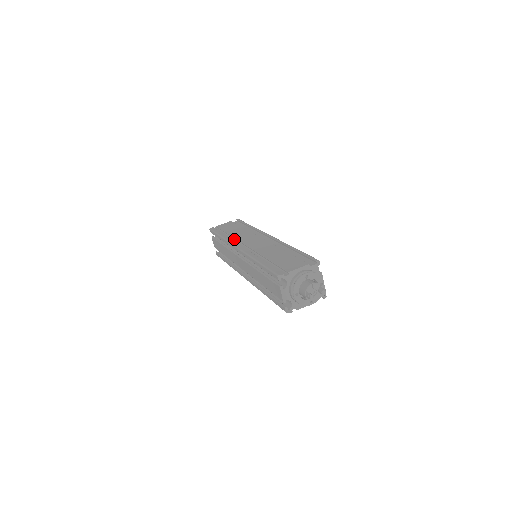
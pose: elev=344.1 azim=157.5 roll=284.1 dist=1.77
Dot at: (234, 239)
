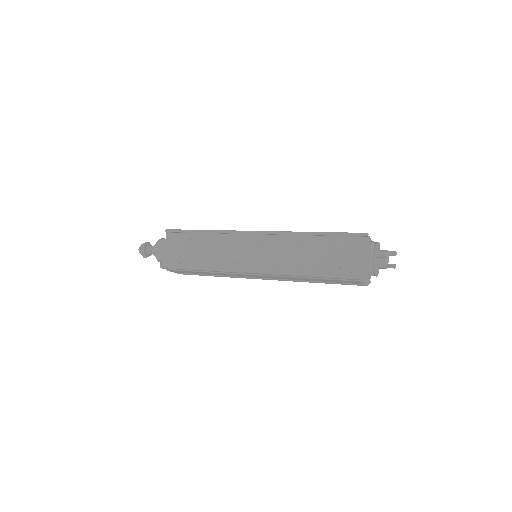
Dot at: (221, 262)
